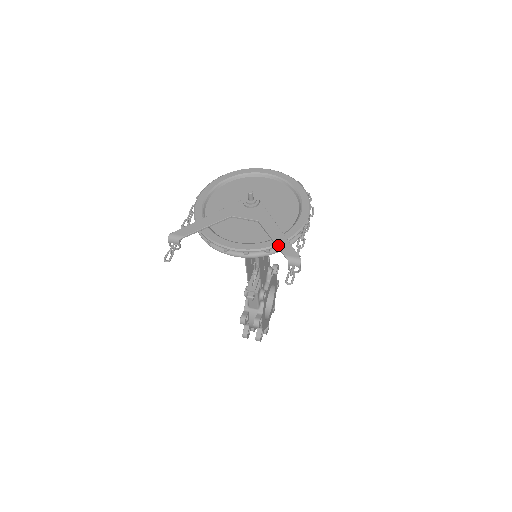
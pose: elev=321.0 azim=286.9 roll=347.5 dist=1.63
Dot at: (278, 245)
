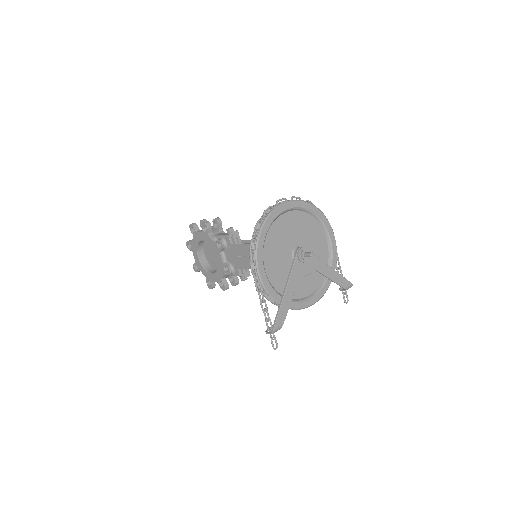
Dot at: (338, 283)
